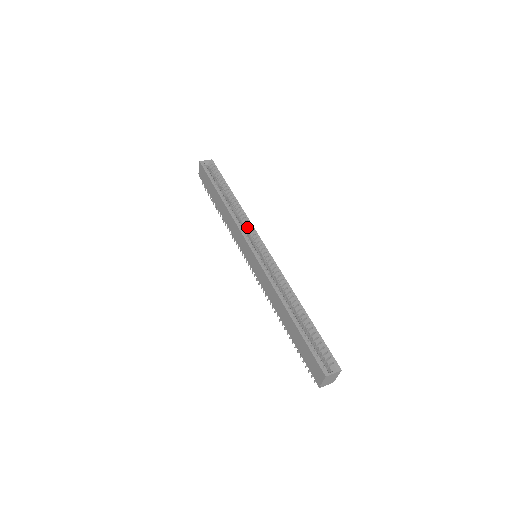
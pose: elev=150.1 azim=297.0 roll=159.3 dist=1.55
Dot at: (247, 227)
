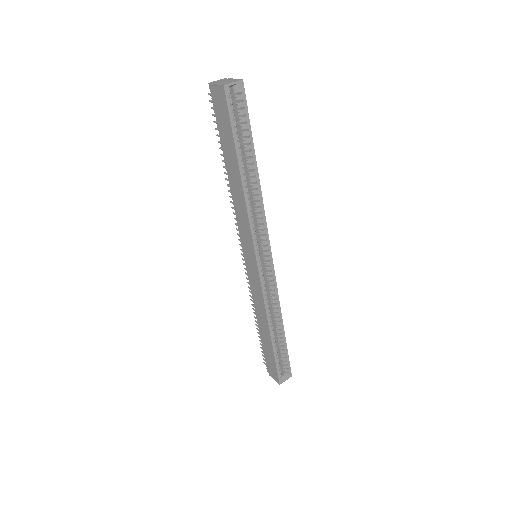
Dot at: (260, 226)
